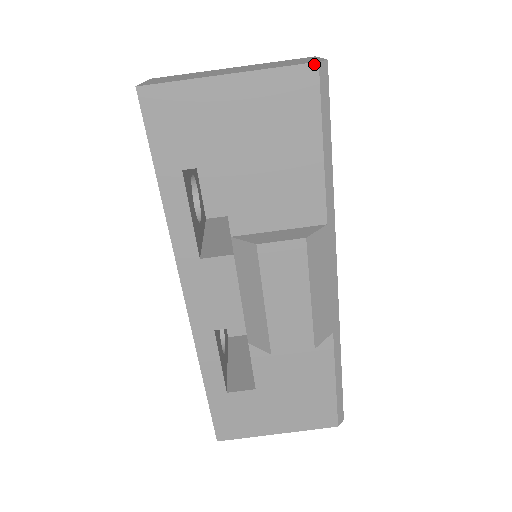
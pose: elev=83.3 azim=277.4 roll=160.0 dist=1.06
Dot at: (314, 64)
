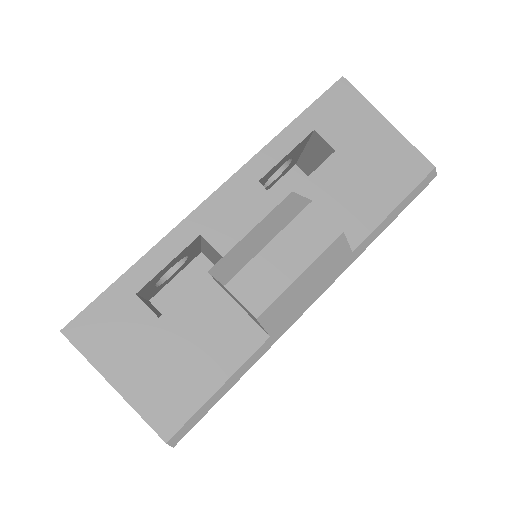
Dot at: (432, 166)
